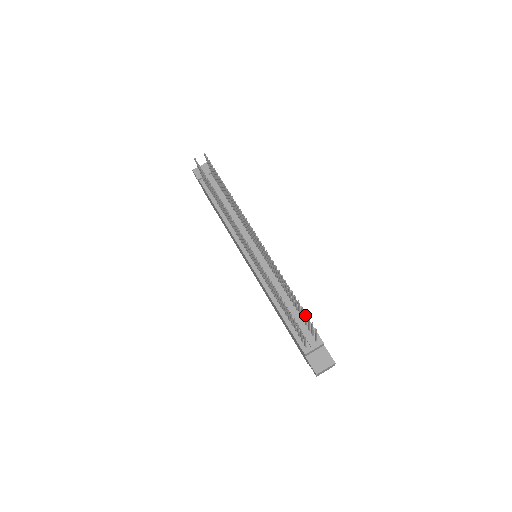
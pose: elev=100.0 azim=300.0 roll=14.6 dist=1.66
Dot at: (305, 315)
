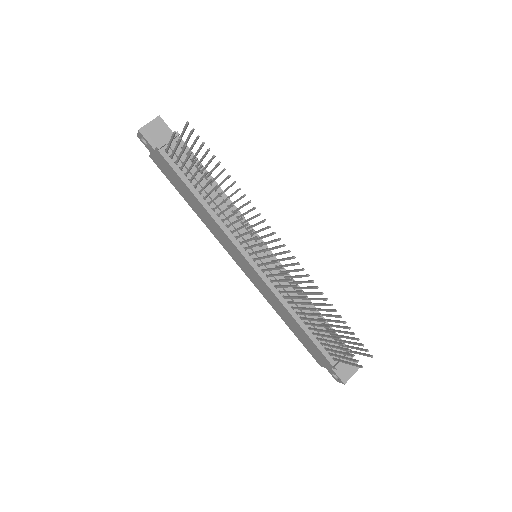
Dot at: (353, 339)
